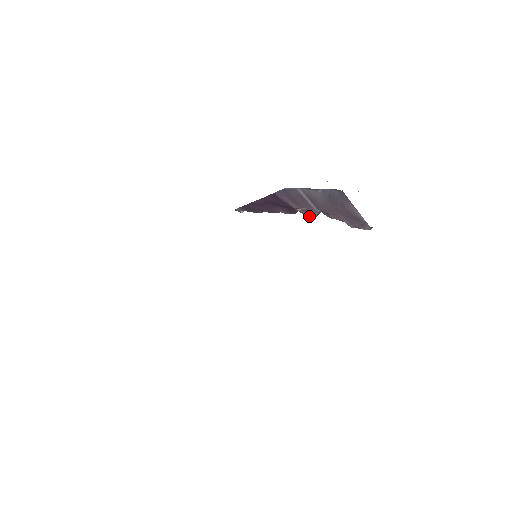
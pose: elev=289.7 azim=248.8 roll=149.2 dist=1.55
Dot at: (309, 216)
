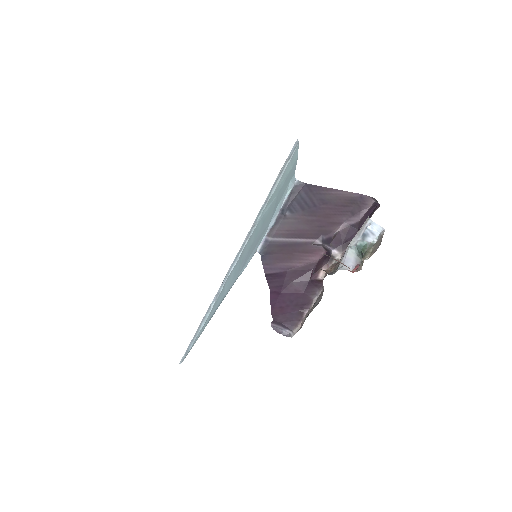
Dot at: (319, 256)
